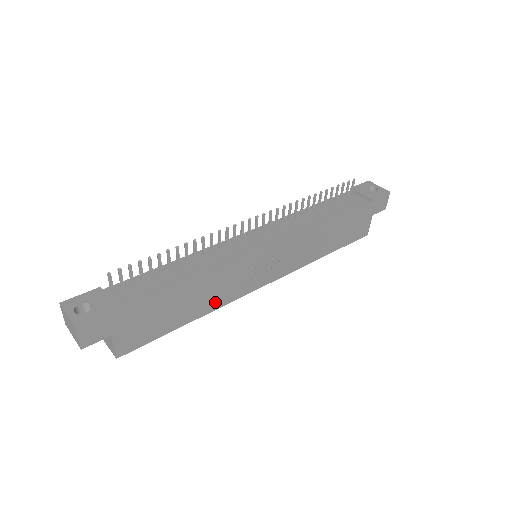
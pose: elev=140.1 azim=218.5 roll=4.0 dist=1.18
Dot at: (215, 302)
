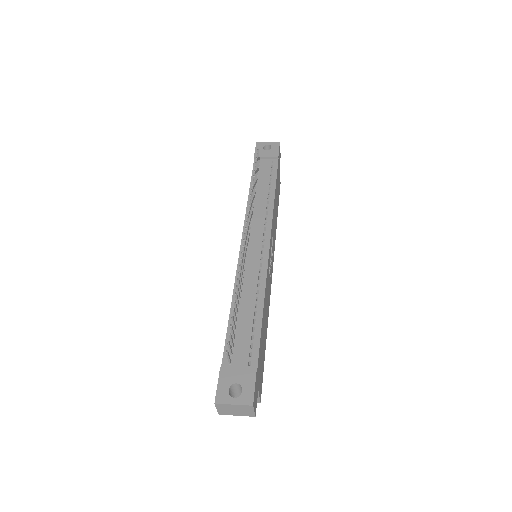
Dot at: (268, 309)
